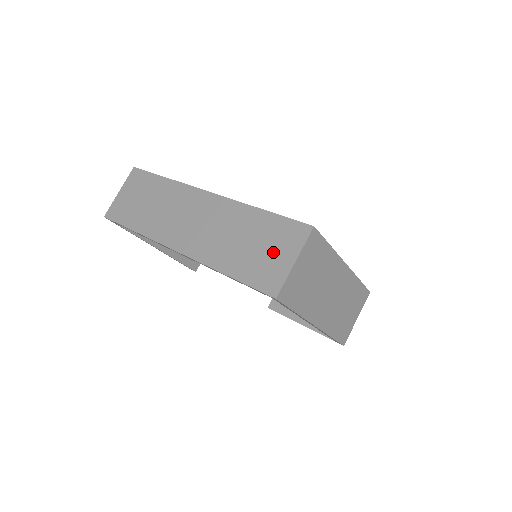
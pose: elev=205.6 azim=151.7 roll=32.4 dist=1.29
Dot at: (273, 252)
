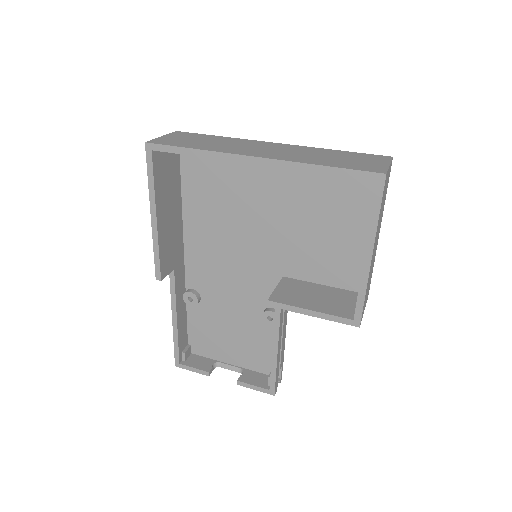
Dot at: (366, 161)
